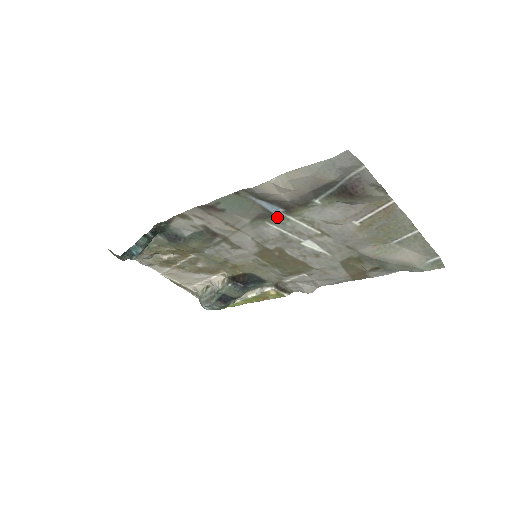
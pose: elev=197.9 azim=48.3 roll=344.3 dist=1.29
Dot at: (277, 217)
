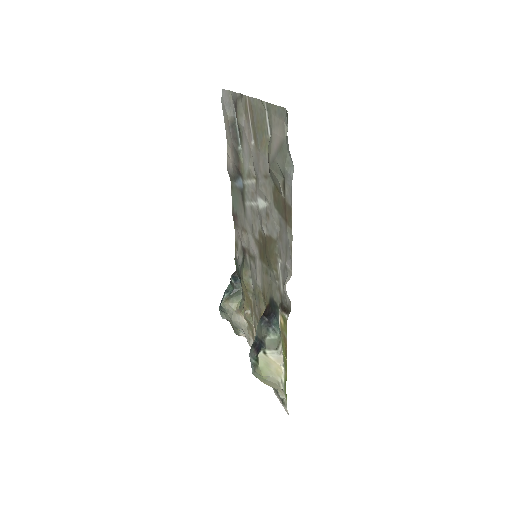
Dot at: (244, 190)
